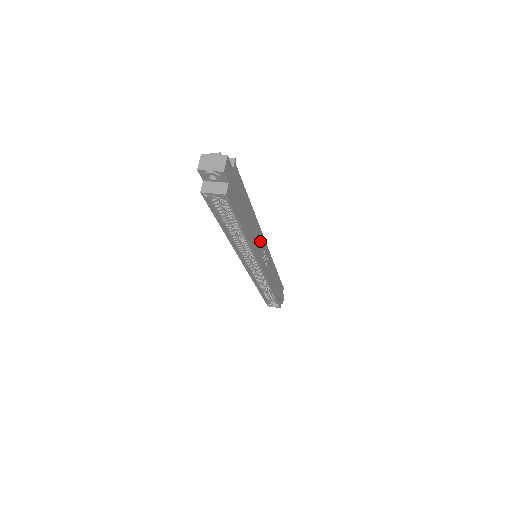
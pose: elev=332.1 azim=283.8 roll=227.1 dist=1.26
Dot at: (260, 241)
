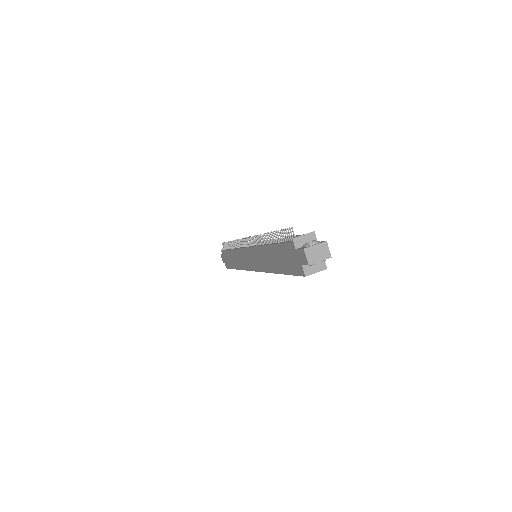
Dot at: occluded
